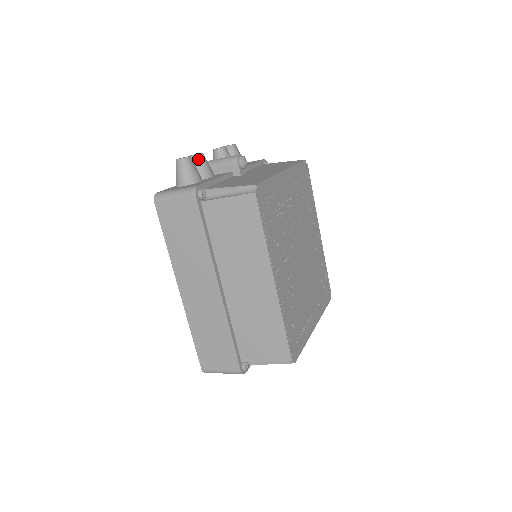
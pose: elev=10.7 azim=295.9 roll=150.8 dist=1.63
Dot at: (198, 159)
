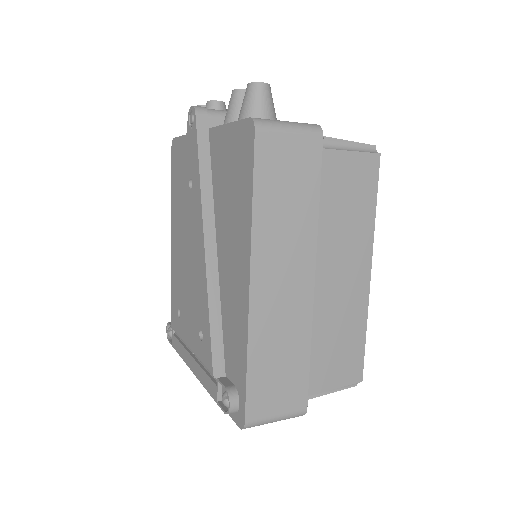
Dot at: occluded
